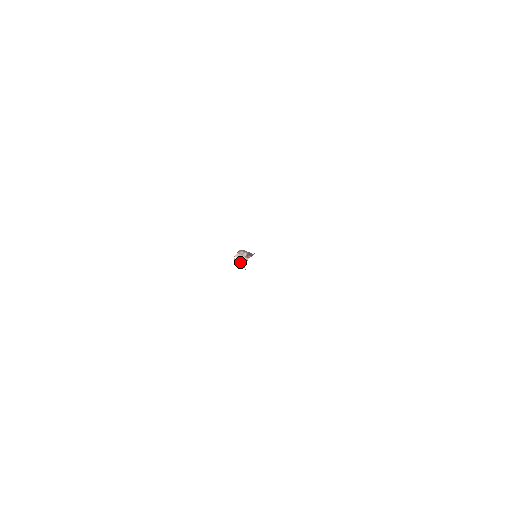
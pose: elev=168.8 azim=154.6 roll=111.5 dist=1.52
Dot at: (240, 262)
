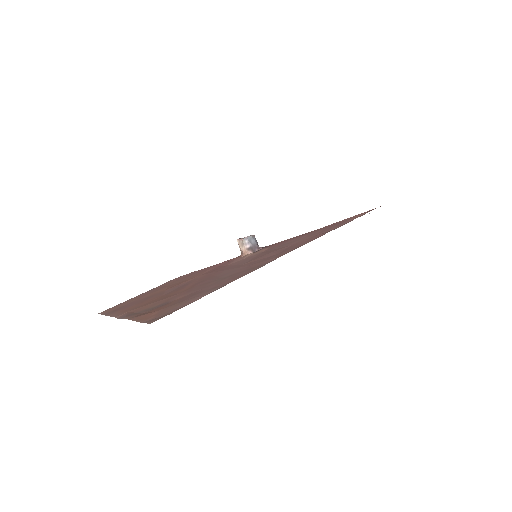
Dot at: (240, 248)
